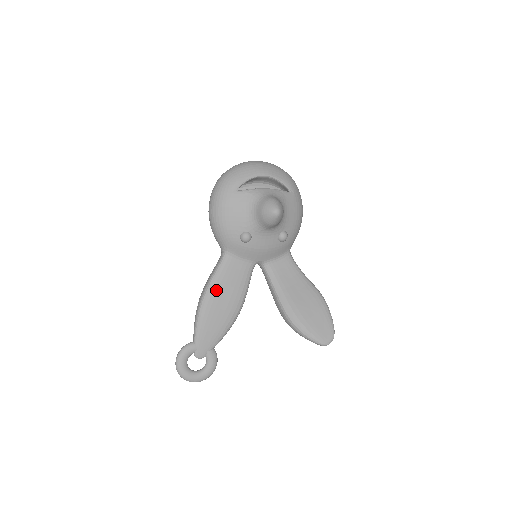
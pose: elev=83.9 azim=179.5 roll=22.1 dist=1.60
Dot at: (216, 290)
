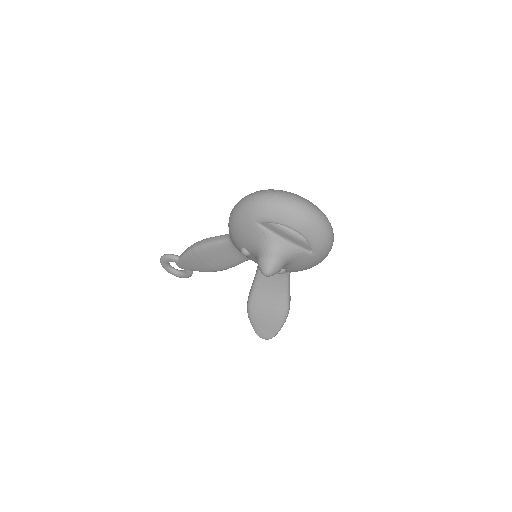
Dot at: (208, 252)
